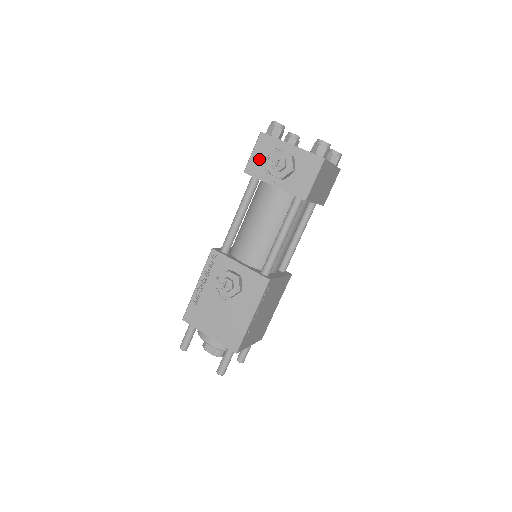
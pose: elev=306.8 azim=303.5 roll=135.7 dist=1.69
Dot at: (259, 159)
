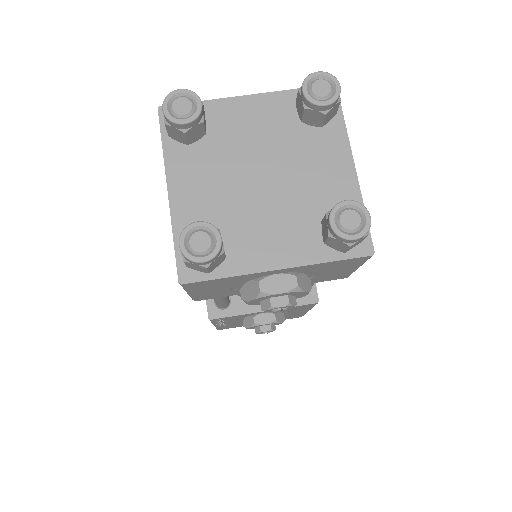
Dot at: (213, 292)
